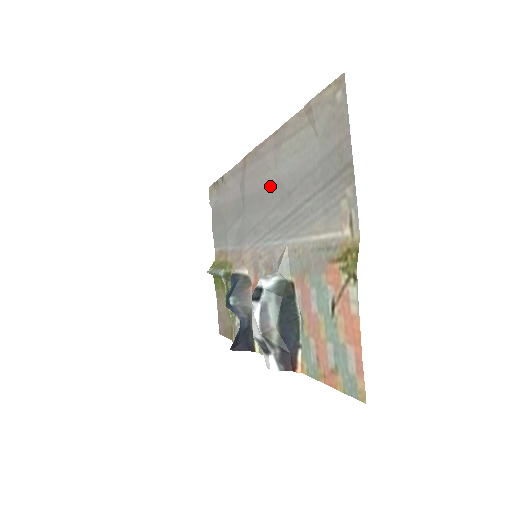
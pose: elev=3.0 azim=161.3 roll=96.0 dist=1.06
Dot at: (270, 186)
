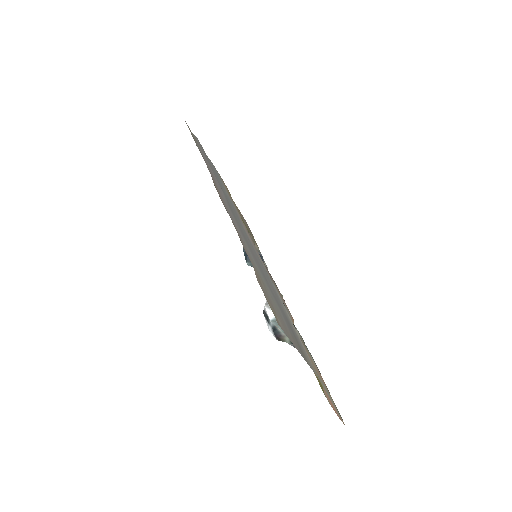
Dot at: occluded
